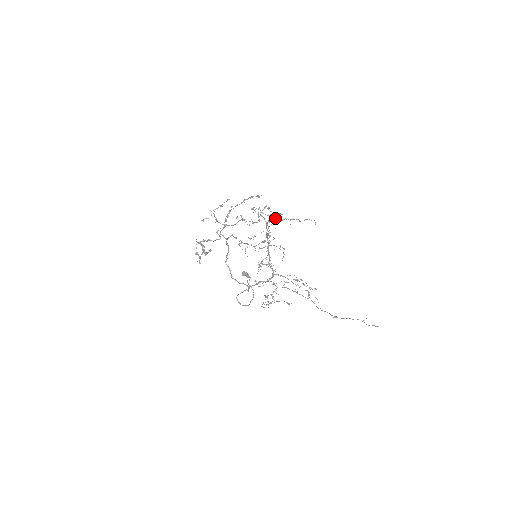
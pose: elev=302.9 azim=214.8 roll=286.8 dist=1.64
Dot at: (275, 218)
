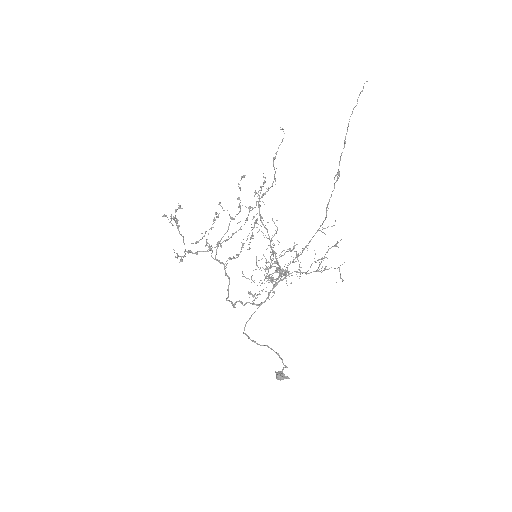
Dot at: (276, 226)
